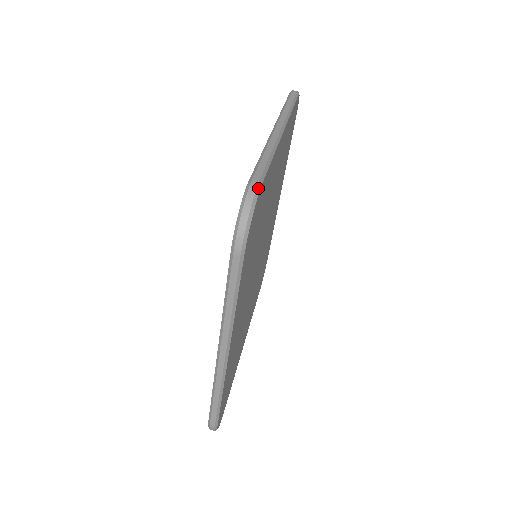
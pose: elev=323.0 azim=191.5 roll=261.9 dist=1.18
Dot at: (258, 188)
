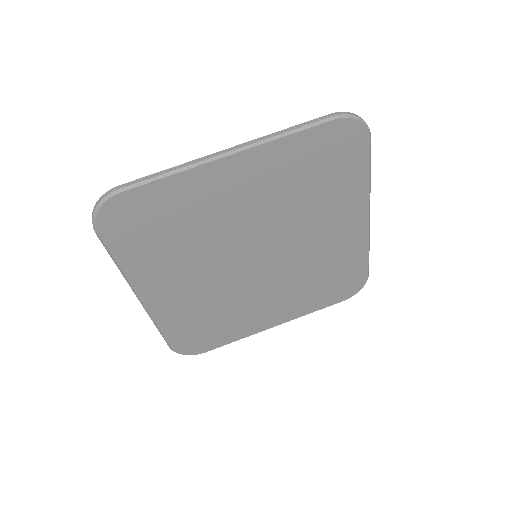
Dot at: (112, 194)
